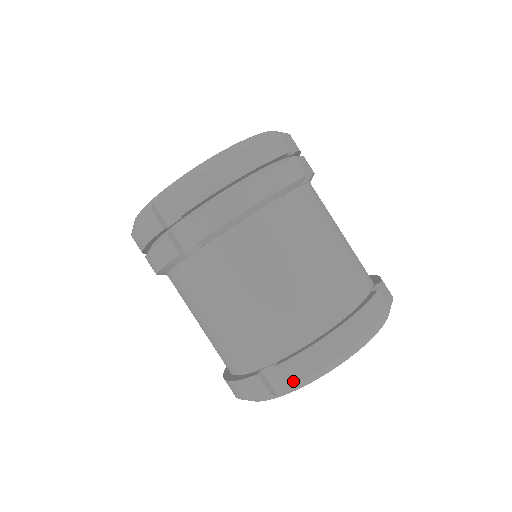
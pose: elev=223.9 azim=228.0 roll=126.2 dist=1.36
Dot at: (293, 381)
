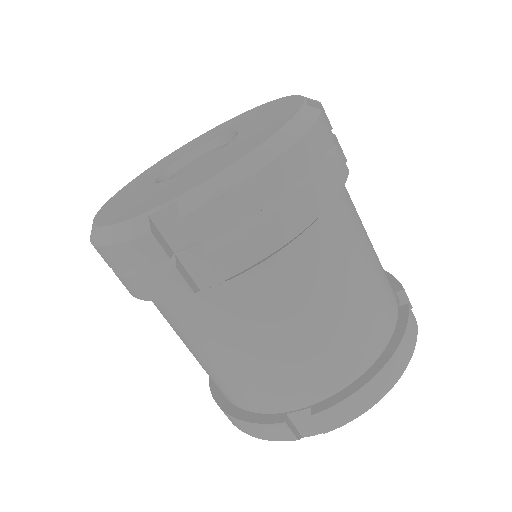
Dot at: (330, 428)
